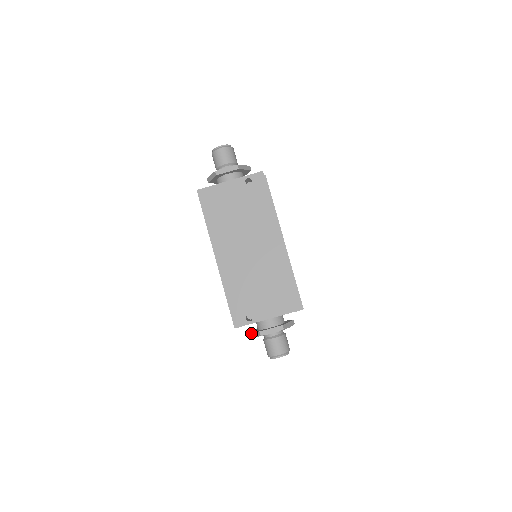
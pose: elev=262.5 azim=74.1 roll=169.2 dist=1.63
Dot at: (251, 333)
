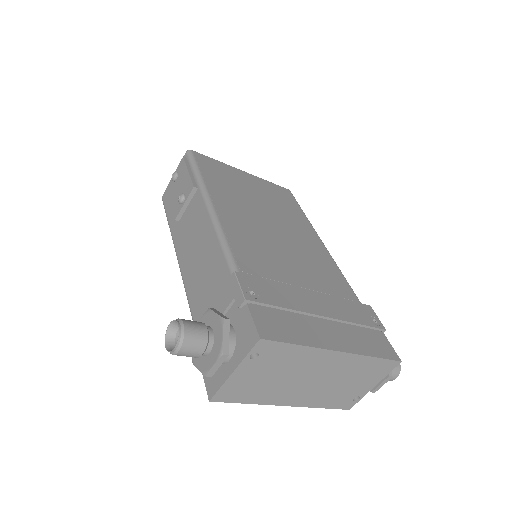
Dot at: occluded
